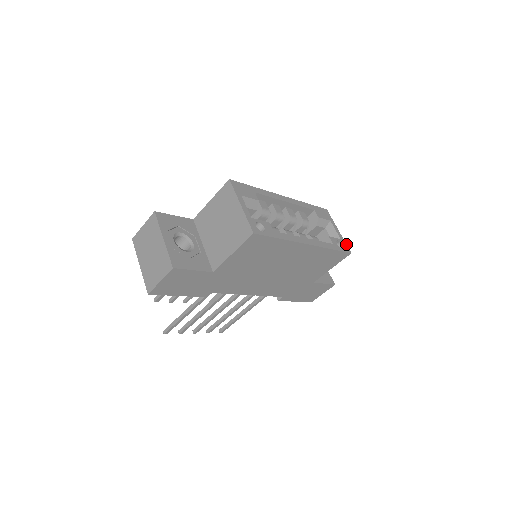
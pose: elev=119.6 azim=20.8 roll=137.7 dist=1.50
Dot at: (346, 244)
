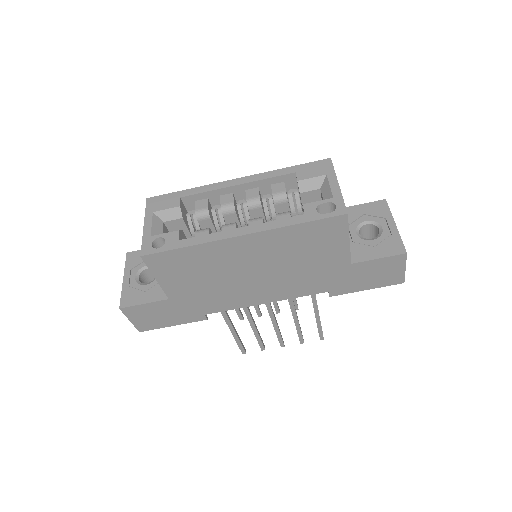
Dot at: (343, 202)
